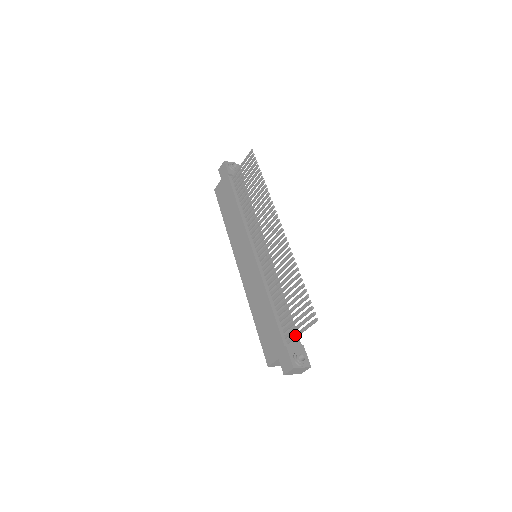
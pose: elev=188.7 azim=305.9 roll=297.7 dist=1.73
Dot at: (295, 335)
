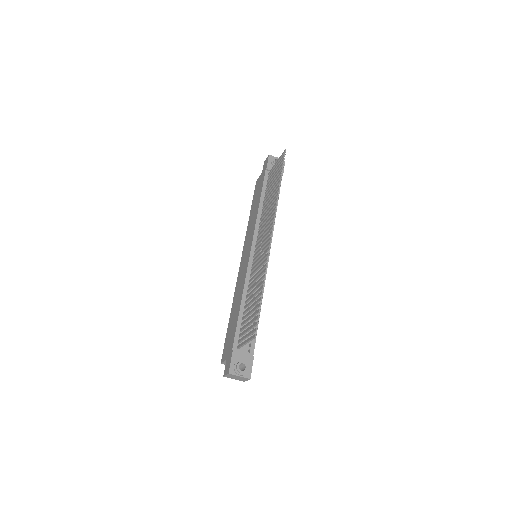
Dot at: (242, 343)
